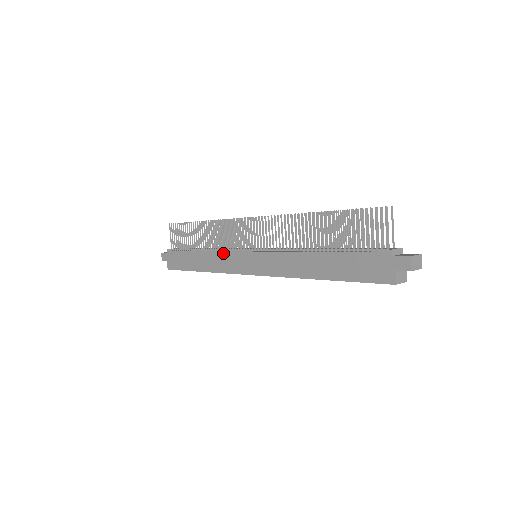
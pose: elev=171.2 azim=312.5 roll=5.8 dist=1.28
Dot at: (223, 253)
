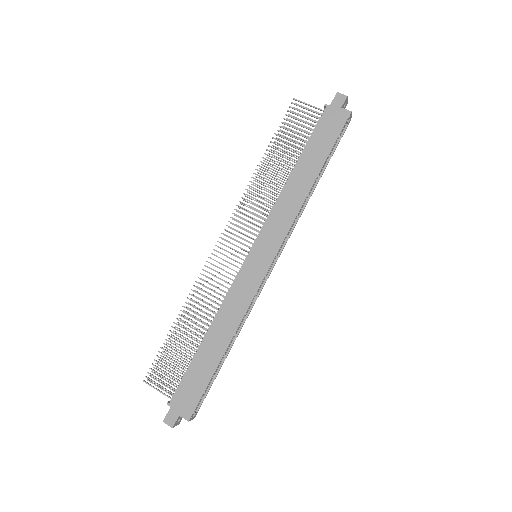
Dot at: (229, 294)
